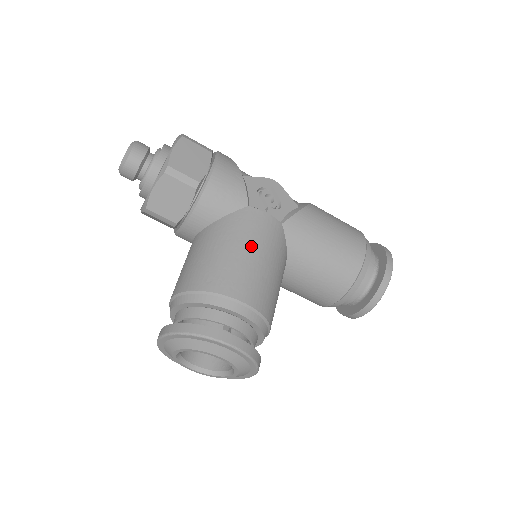
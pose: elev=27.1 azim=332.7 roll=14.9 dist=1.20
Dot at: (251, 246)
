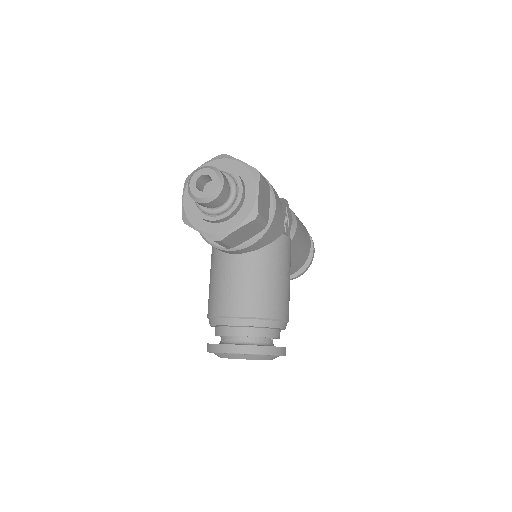
Dot at: (287, 272)
